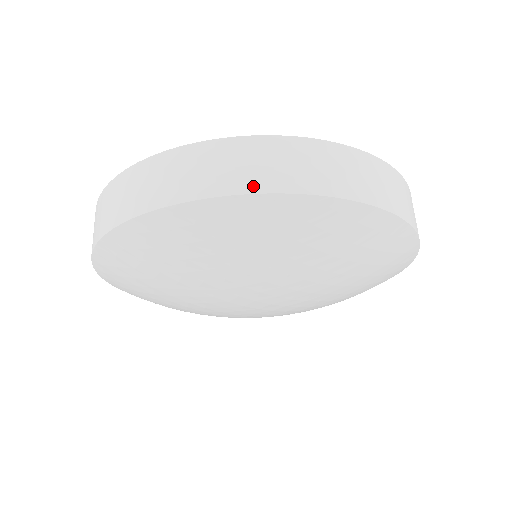
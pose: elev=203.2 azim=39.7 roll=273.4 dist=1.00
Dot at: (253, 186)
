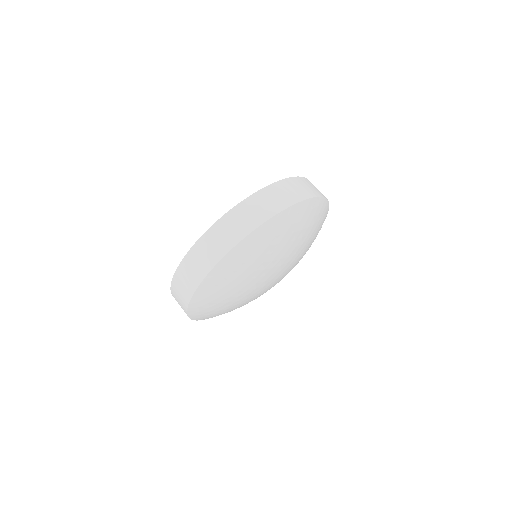
Dot at: (188, 298)
